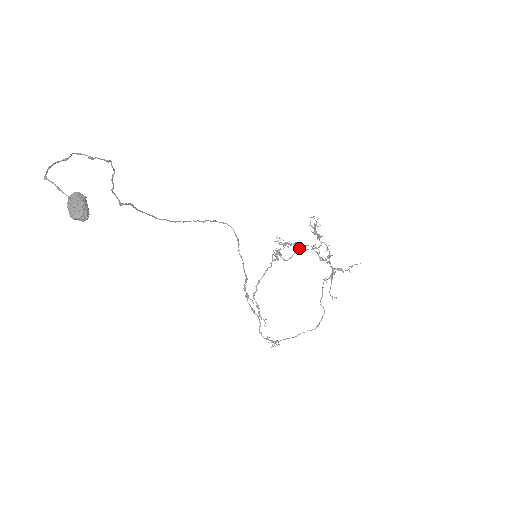
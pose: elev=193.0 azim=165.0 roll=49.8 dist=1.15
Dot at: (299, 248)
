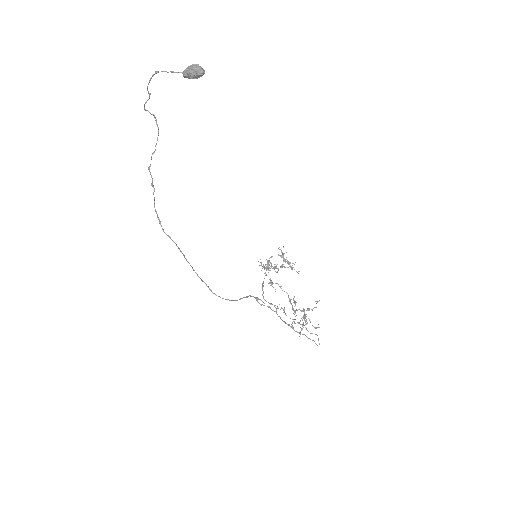
Dot at: occluded
